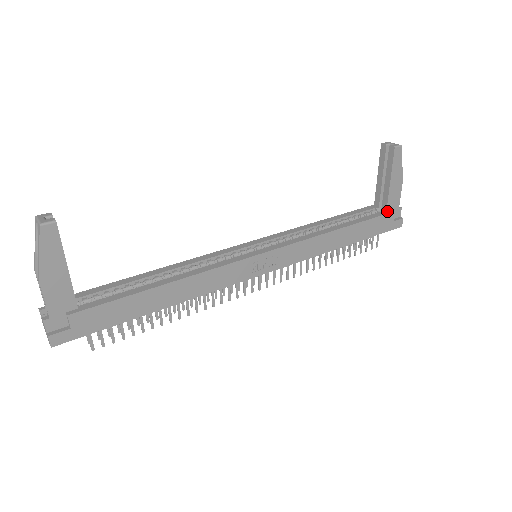
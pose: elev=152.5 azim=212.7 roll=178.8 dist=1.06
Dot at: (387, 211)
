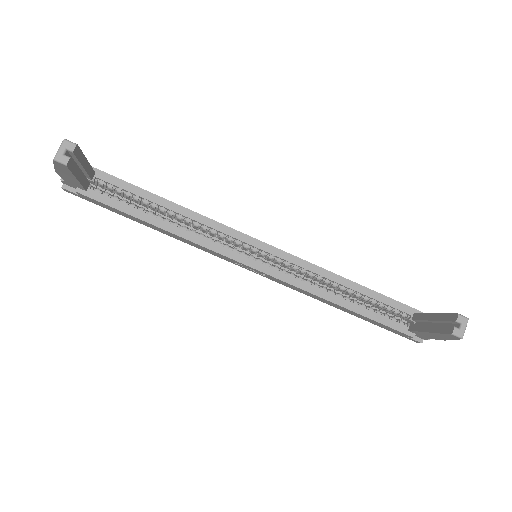
Dot at: (409, 331)
